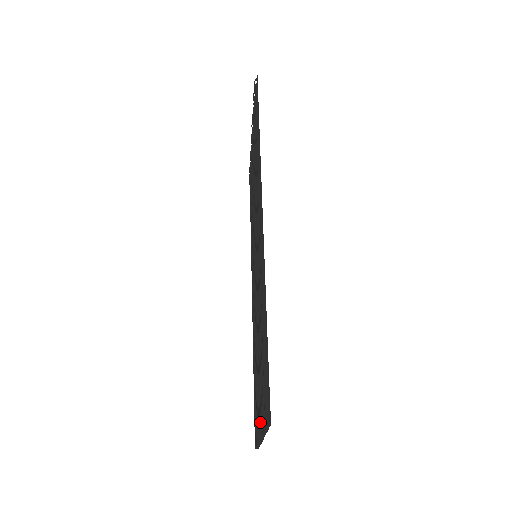
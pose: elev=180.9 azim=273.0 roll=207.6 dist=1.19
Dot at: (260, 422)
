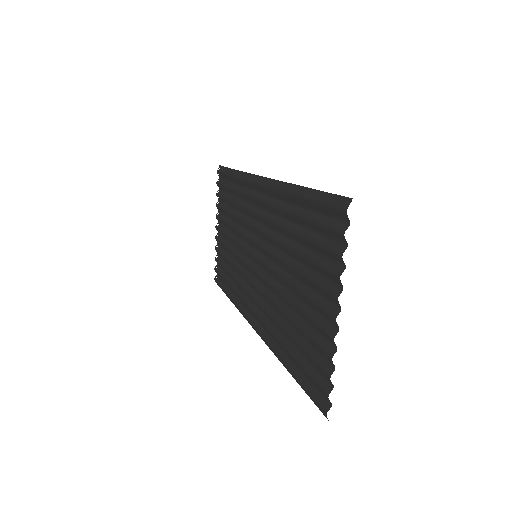
Dot at: (330, 290)
